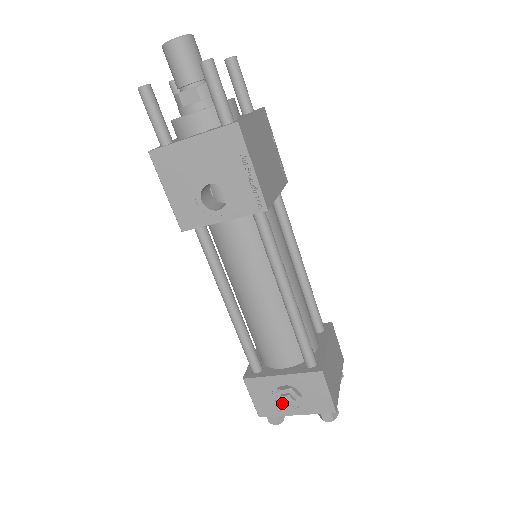
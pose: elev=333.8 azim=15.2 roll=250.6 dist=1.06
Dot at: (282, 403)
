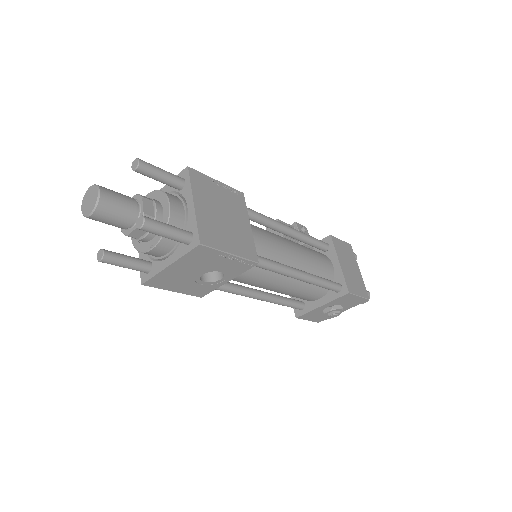
Dot at: (331, 317)
